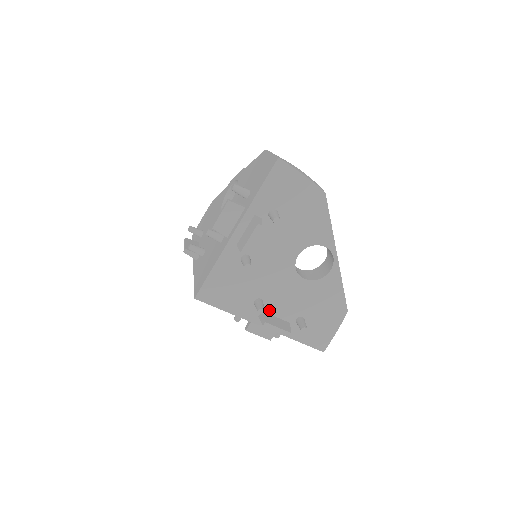
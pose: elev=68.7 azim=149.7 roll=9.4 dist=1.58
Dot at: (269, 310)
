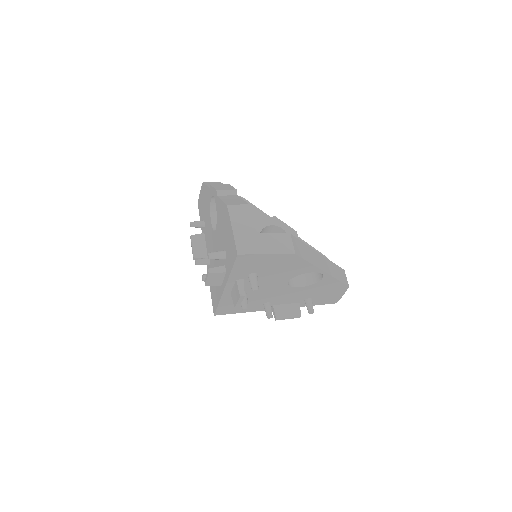
Dot at: (278, 303)
